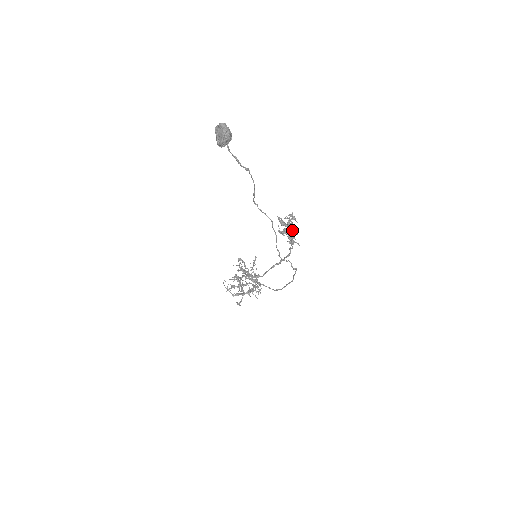
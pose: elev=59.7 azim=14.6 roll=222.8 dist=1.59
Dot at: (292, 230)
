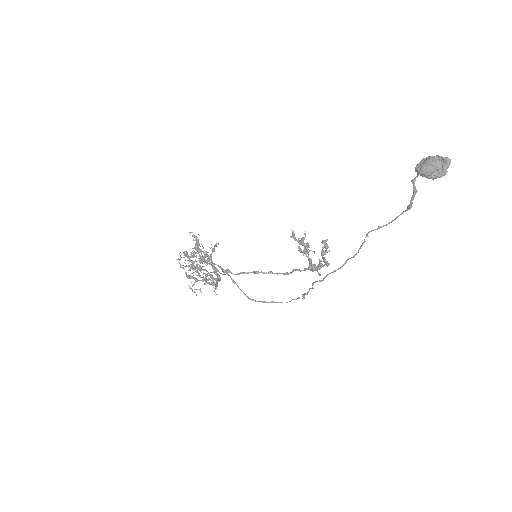
Dot at: (325, 259)
